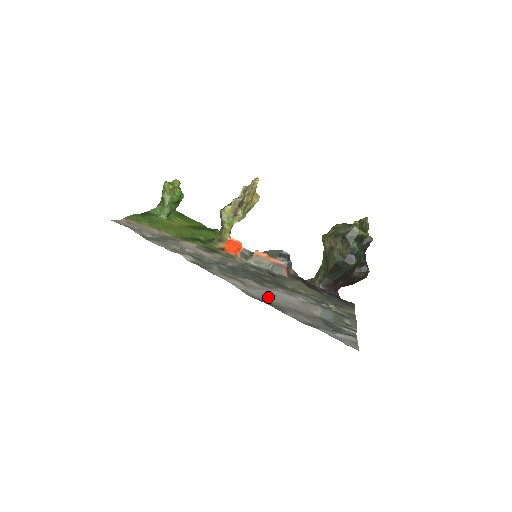
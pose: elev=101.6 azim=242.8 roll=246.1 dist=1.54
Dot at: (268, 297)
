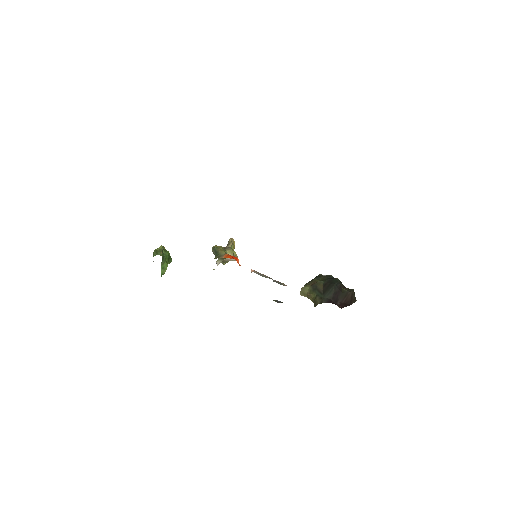
Dot at: occluded
